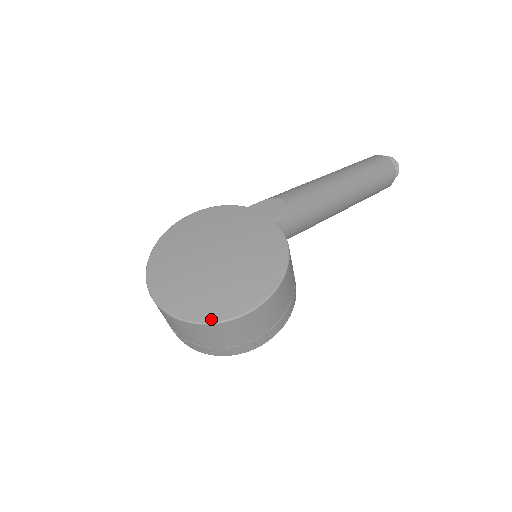
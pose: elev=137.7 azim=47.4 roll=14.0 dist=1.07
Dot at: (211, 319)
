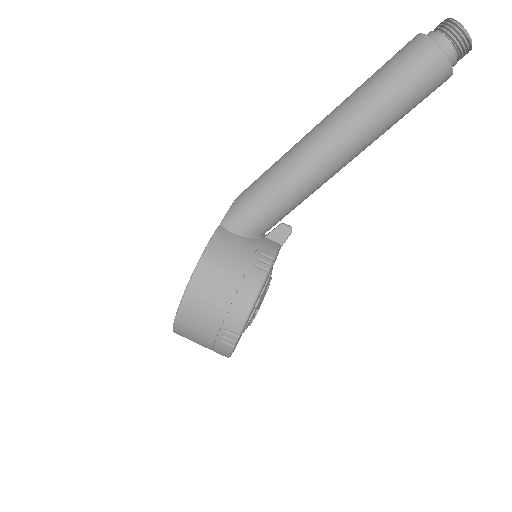
Dot at: occluded
